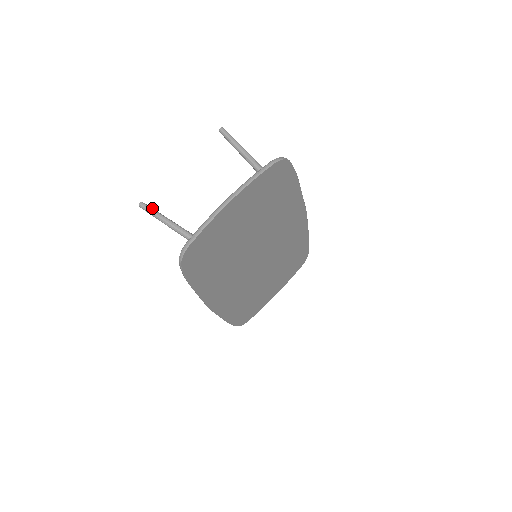
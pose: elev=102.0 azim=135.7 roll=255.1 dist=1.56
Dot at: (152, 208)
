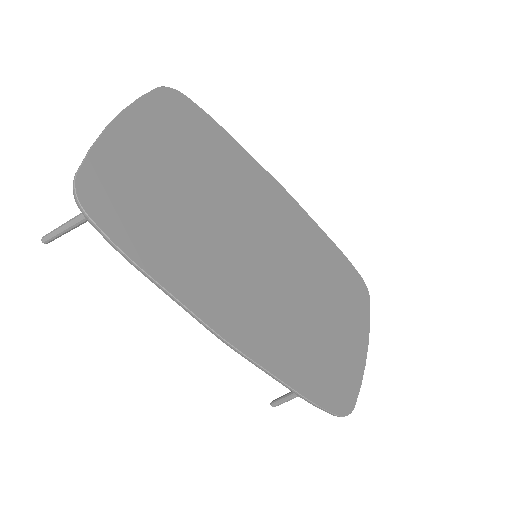
Dot at: (56, 230)
